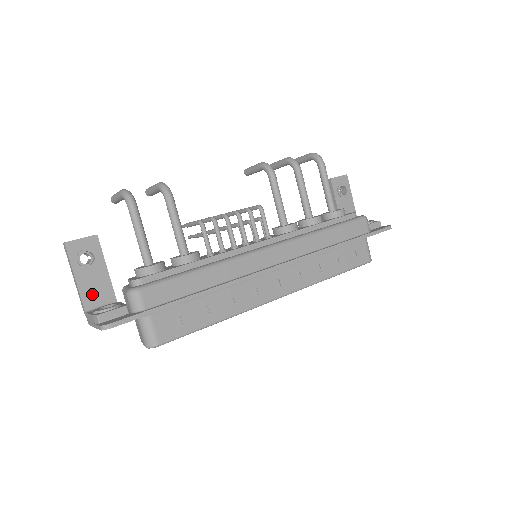
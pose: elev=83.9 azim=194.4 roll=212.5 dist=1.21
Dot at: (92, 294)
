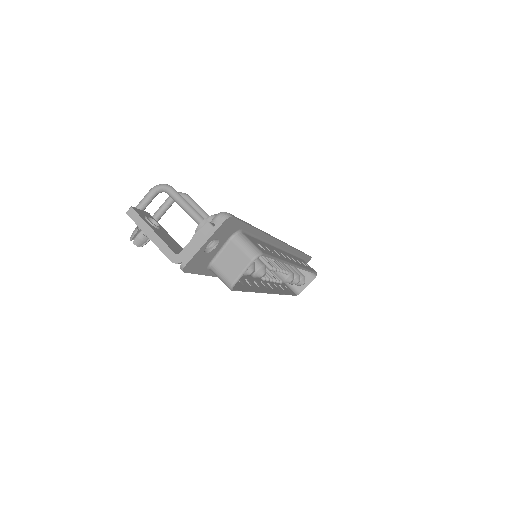
Dot at: (172, 246)
